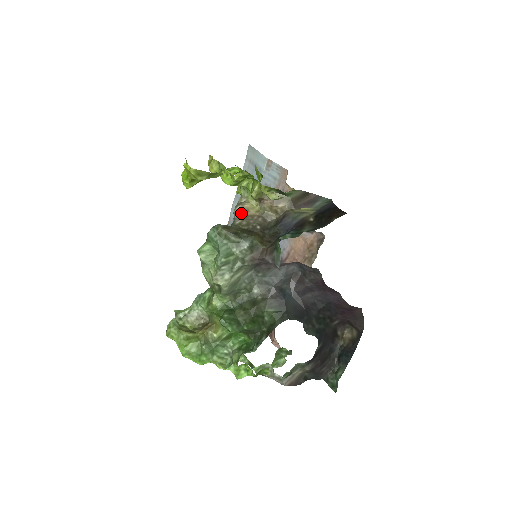
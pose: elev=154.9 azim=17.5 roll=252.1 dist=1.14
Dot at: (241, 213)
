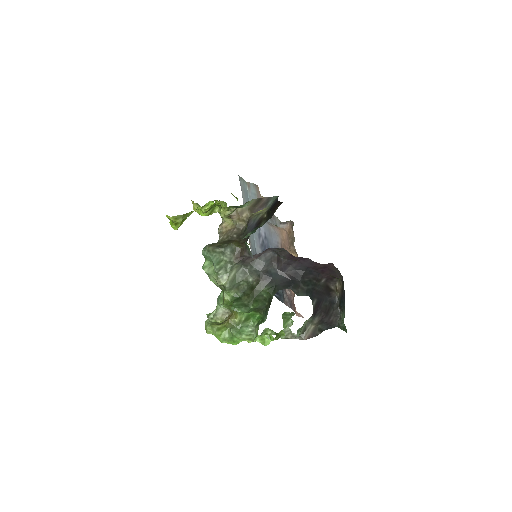
Dot at: (222, 231)
